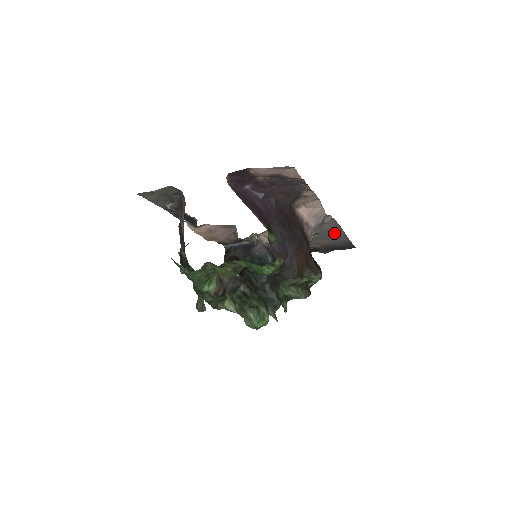
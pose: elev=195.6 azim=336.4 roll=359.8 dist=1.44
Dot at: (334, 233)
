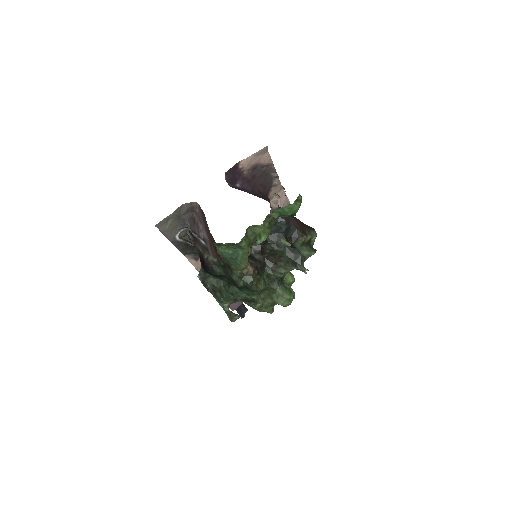
Dot at: occluded
